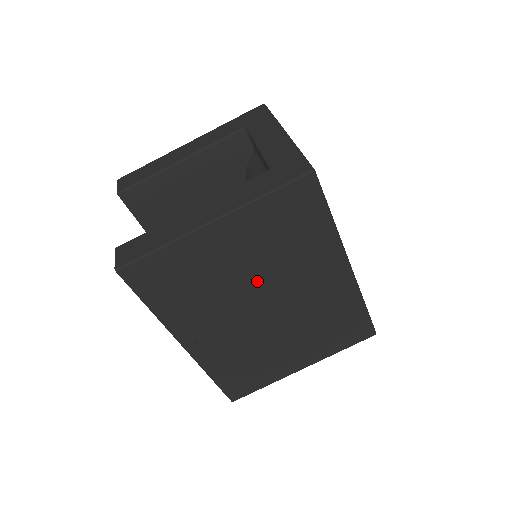
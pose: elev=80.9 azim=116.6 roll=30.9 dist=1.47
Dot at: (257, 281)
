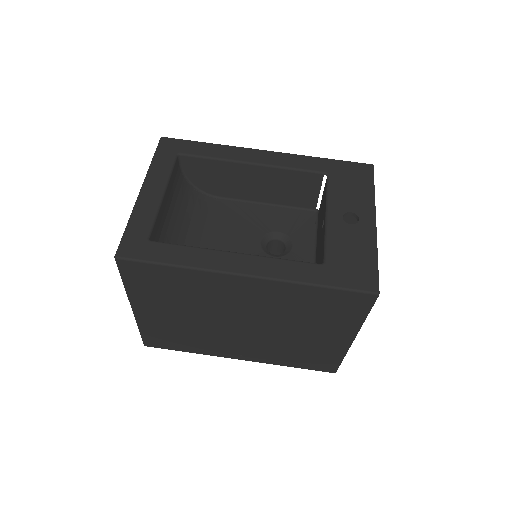
Dot at: (208, 317)
